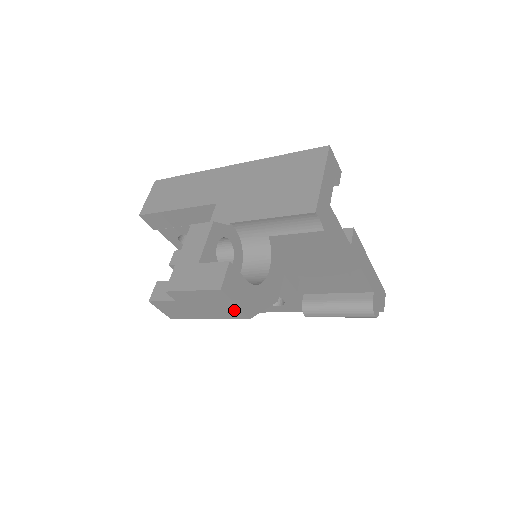
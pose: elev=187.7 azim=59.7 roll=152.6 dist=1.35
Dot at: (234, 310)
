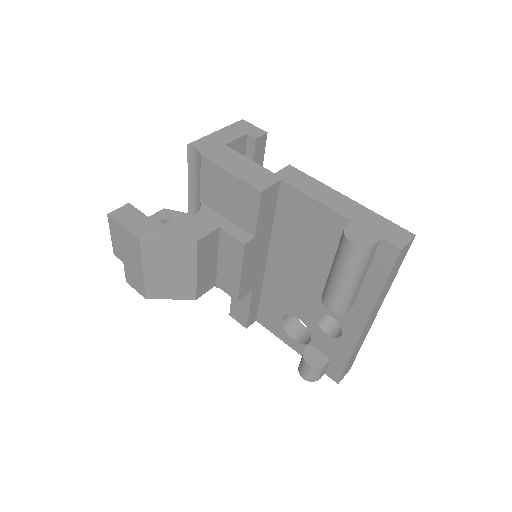
Dot at: (130, 236)
